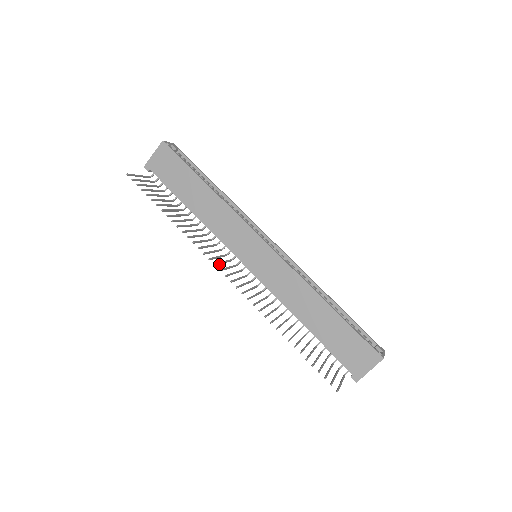
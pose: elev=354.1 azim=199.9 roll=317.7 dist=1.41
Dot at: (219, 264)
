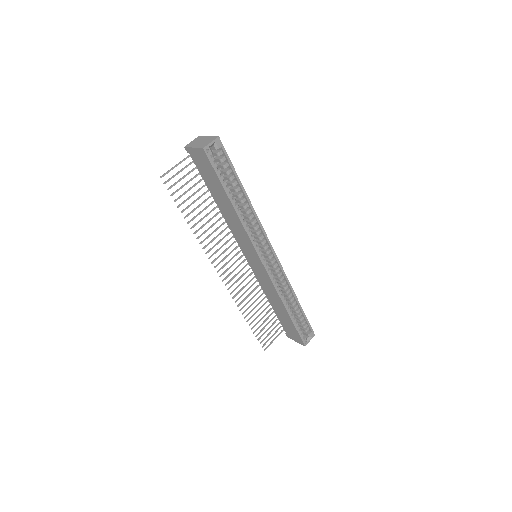
Dot at: occluded
